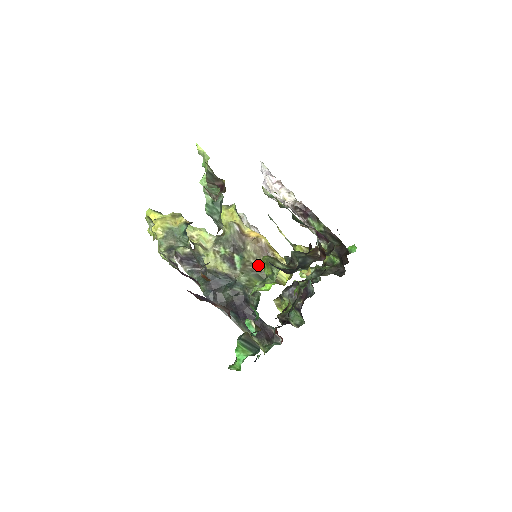
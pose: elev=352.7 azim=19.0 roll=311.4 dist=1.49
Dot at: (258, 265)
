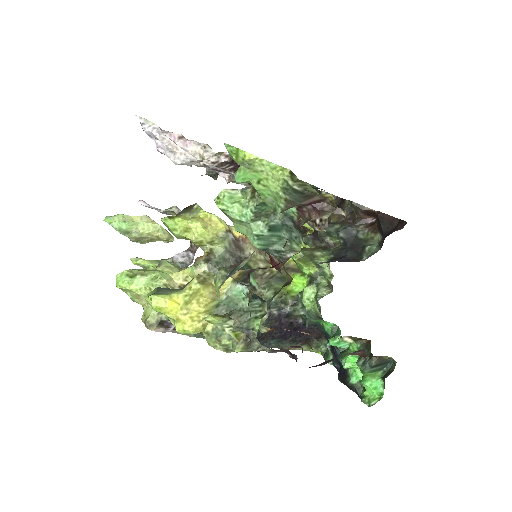
Dot at: (271, 266)
